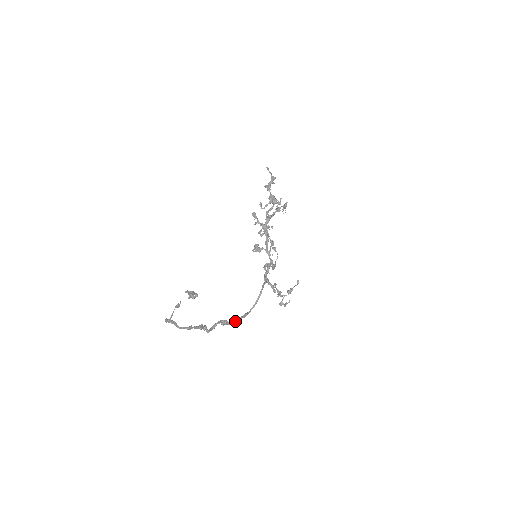
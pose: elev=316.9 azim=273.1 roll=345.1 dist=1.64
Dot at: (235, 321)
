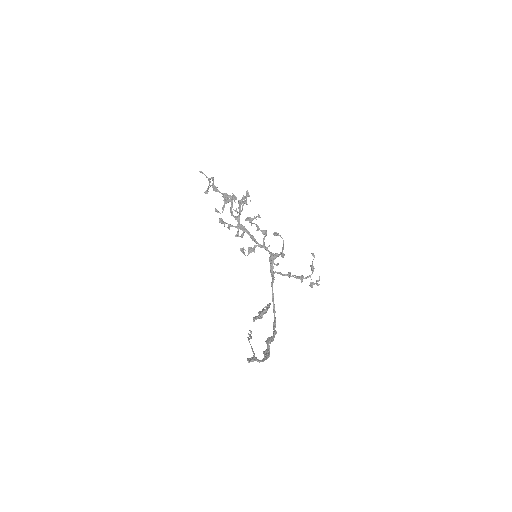
Dot at: (275, 334)
